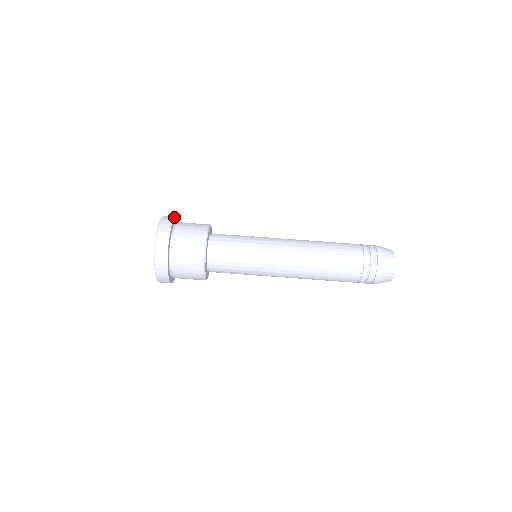
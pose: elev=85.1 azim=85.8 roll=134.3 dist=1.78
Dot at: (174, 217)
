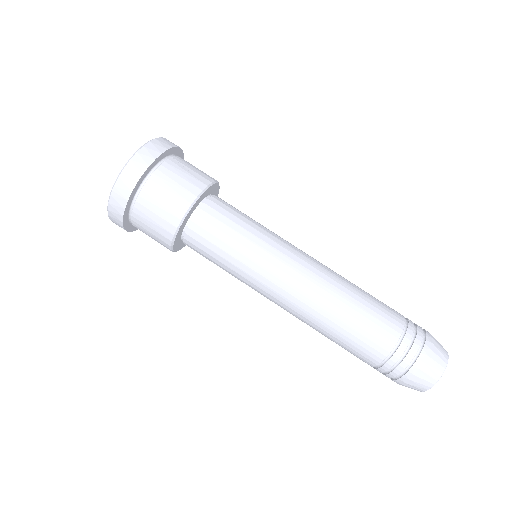
Dot at: occluded
